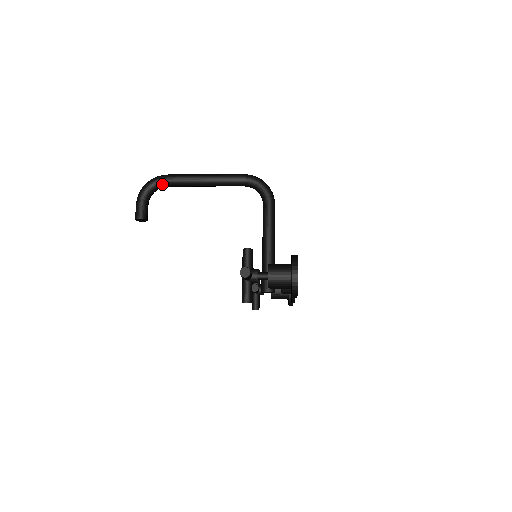
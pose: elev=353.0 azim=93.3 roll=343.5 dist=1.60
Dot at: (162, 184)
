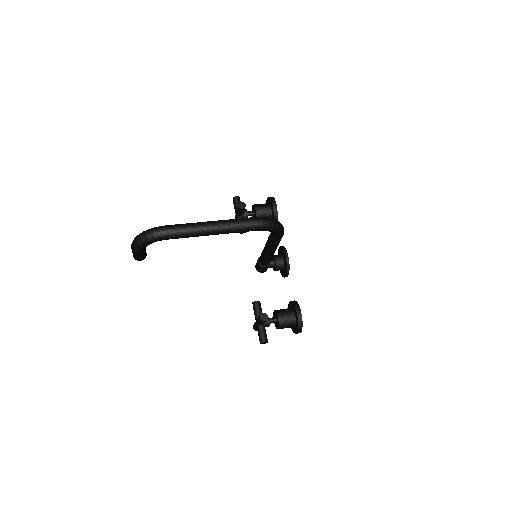
Dot at: (161, 240)
